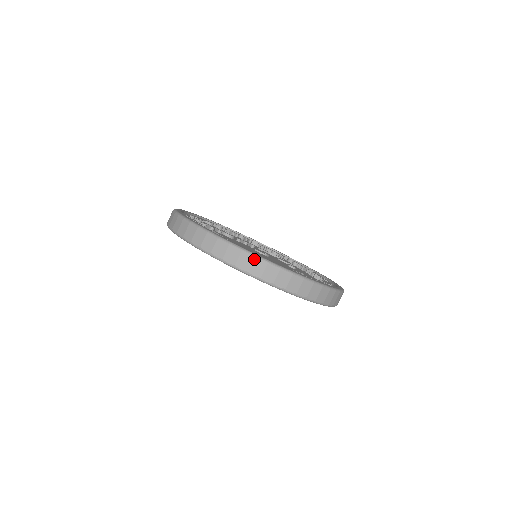
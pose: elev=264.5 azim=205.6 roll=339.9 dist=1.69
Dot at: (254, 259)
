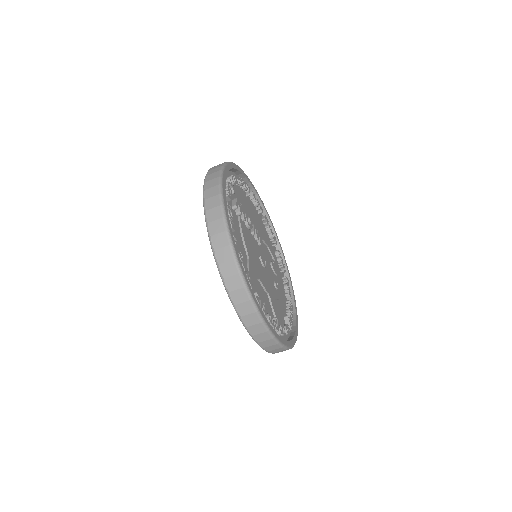
Dot at: (254, 313)
